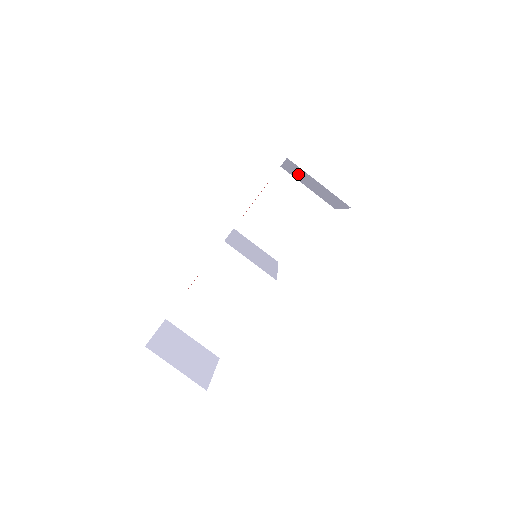
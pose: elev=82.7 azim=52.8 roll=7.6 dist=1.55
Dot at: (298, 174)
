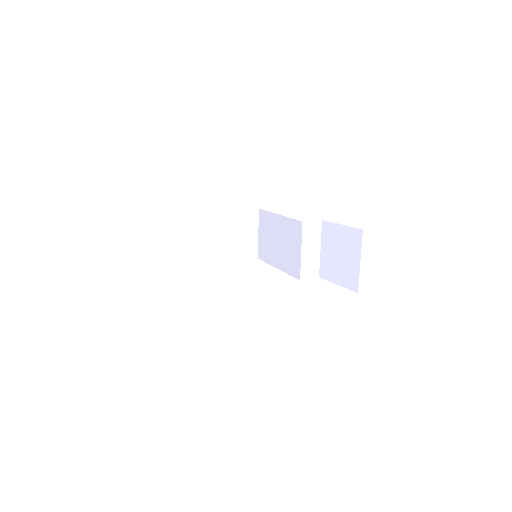
Dot at: (340, 239)
